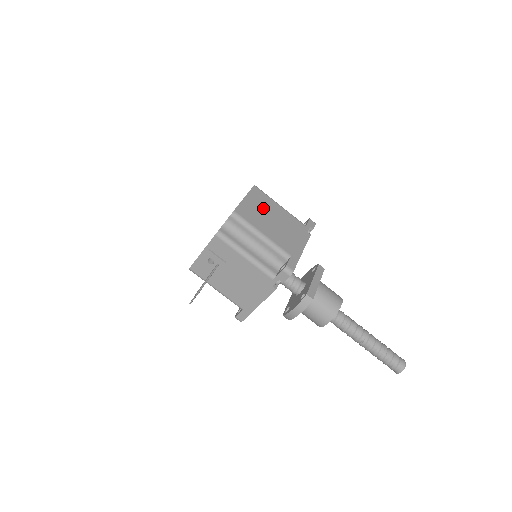
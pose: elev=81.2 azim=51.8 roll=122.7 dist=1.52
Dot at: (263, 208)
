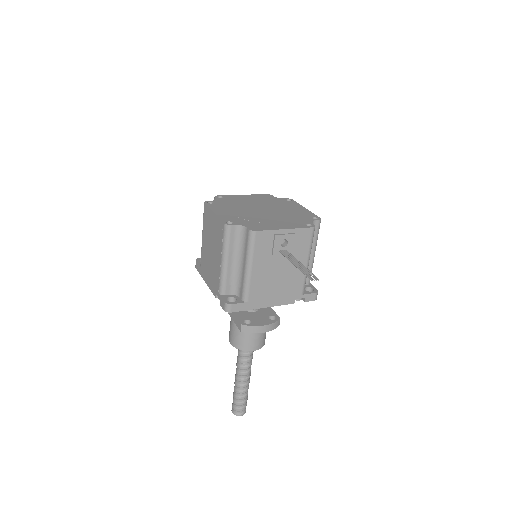
Dot at: occluded
